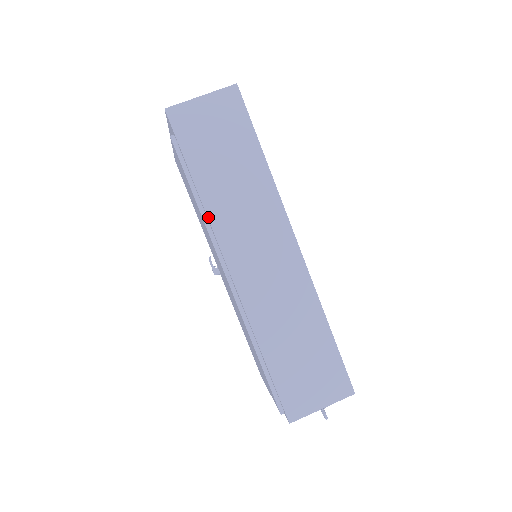
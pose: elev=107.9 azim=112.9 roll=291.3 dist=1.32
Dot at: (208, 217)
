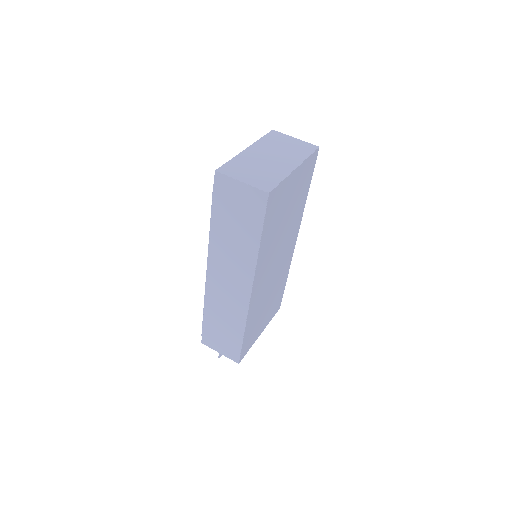
Dot at: (210, 241)
